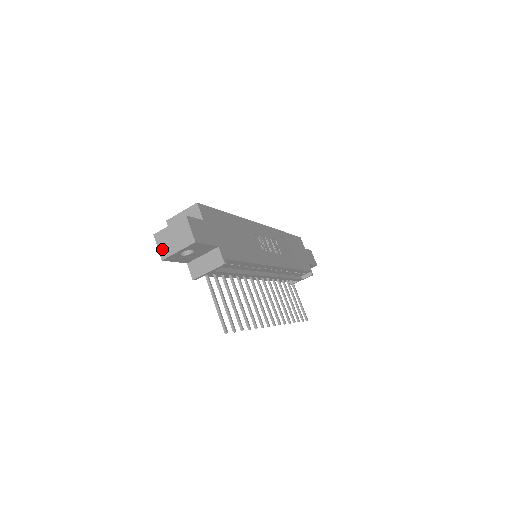
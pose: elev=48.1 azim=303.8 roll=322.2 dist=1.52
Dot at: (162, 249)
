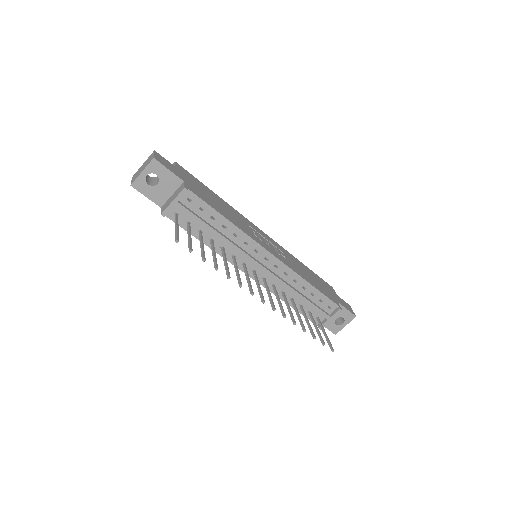
Dot at: (133, 179)
